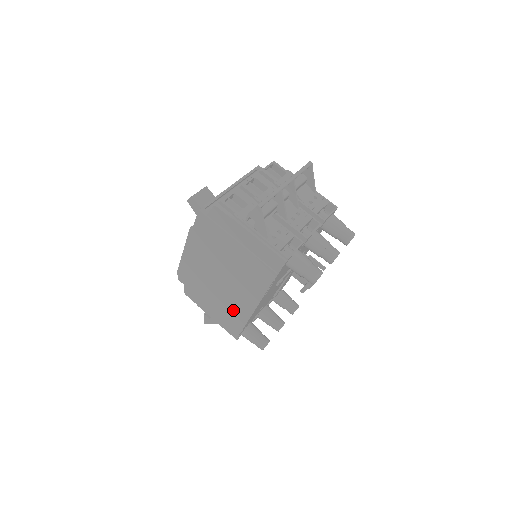
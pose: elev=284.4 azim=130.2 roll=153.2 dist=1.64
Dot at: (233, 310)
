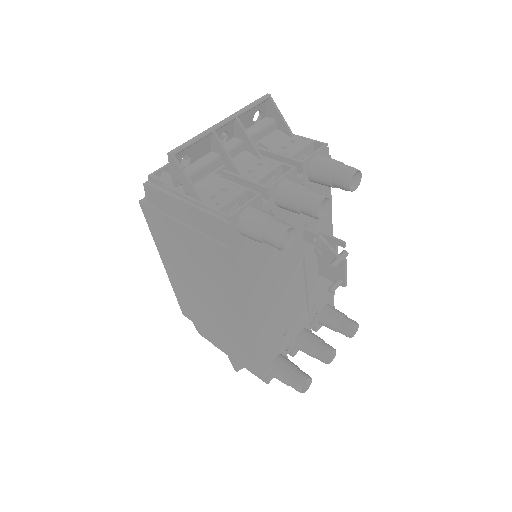
Dot at: (236, 336)
